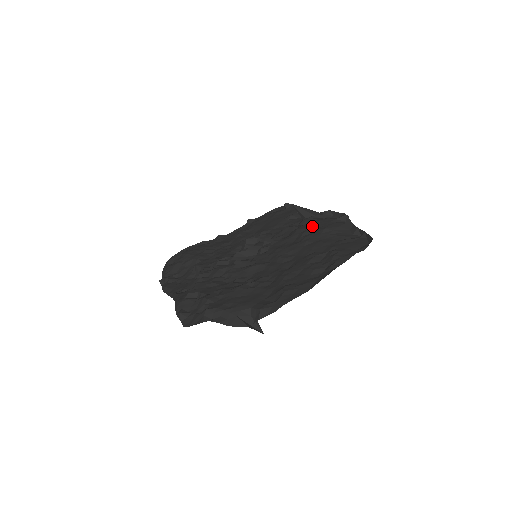
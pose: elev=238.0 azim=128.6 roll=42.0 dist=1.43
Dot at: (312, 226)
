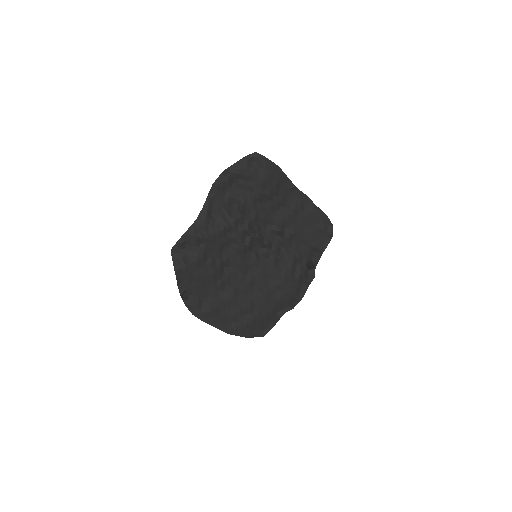
Dot at: (286, 287)
